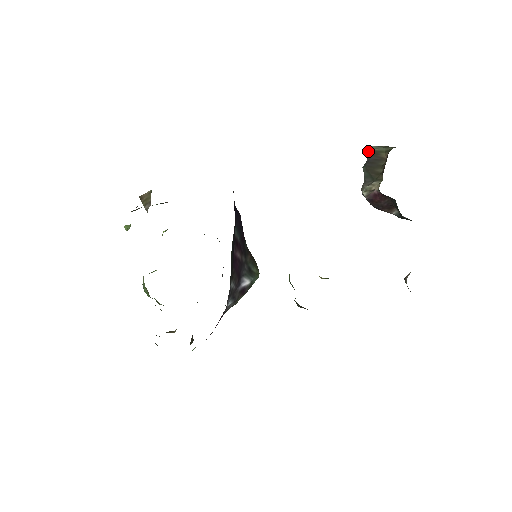
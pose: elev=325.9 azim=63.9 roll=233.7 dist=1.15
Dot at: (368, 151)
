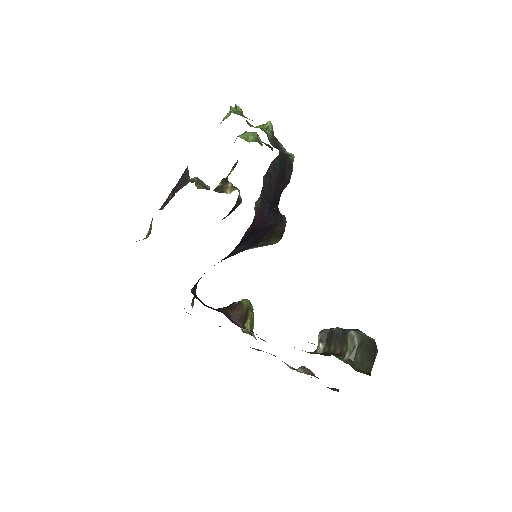
Dot at: (350, 329)
